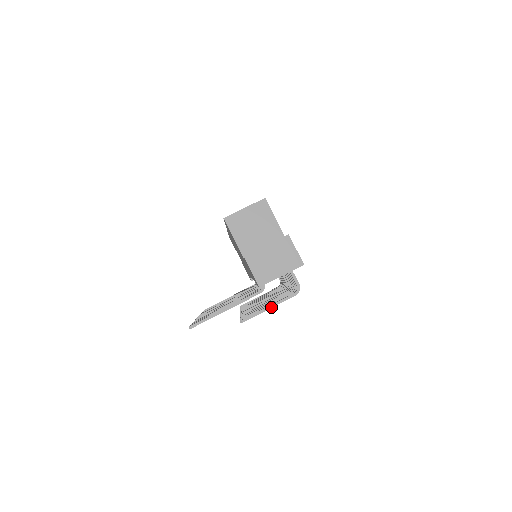
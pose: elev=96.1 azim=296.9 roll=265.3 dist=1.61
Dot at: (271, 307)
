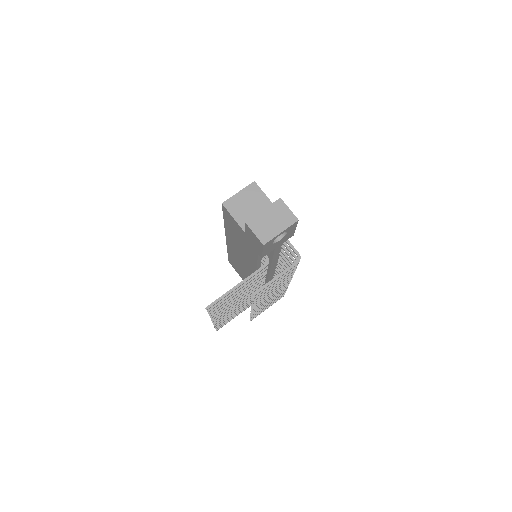
Dot at: (278, 277)
